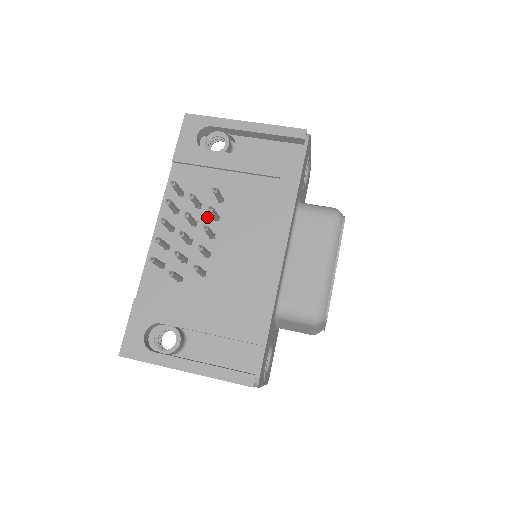
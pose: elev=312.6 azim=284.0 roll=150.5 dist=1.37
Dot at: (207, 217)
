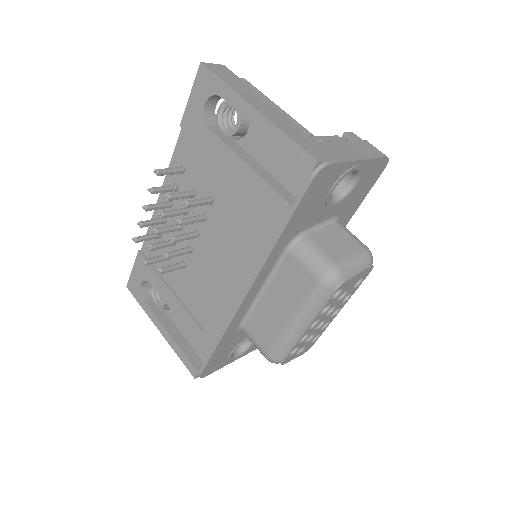
Dot at: (197, 211)
